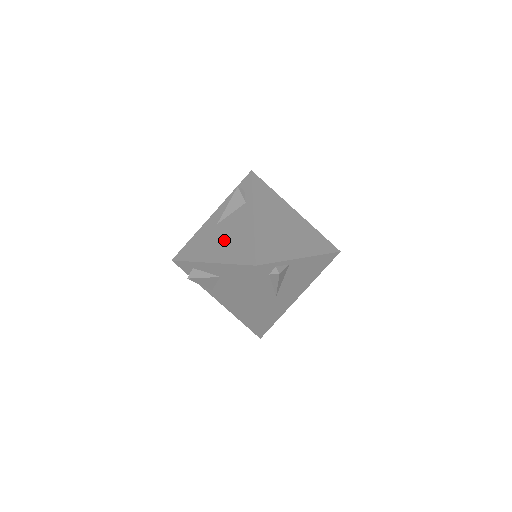
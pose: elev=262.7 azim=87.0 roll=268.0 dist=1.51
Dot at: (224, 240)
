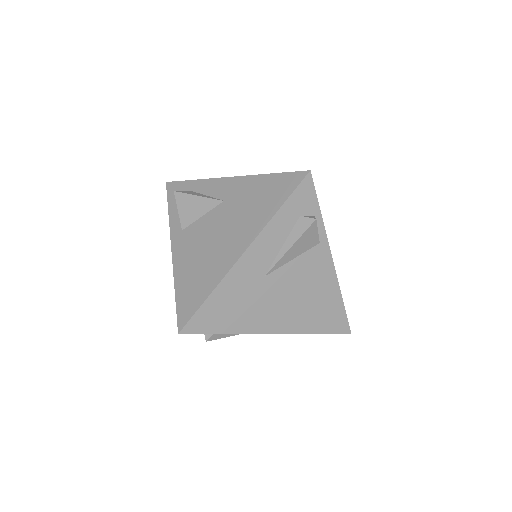
Dot at: occluded
